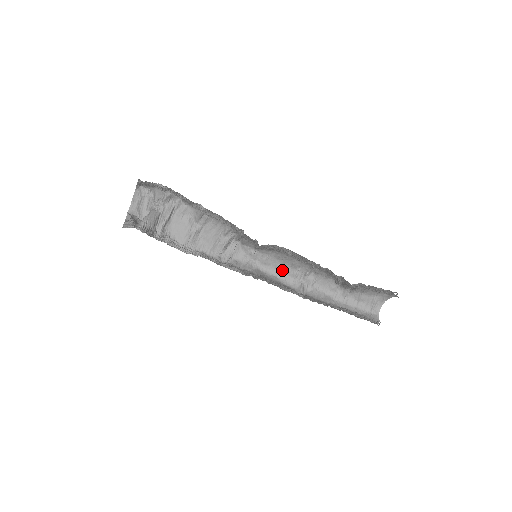
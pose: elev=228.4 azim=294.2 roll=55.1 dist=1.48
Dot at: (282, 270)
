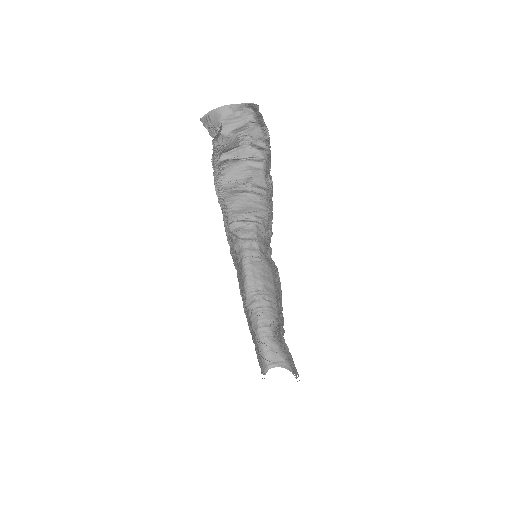
Dot at: (255, 277)
